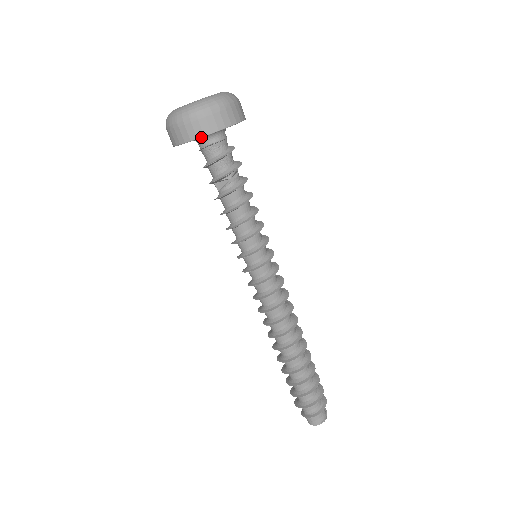
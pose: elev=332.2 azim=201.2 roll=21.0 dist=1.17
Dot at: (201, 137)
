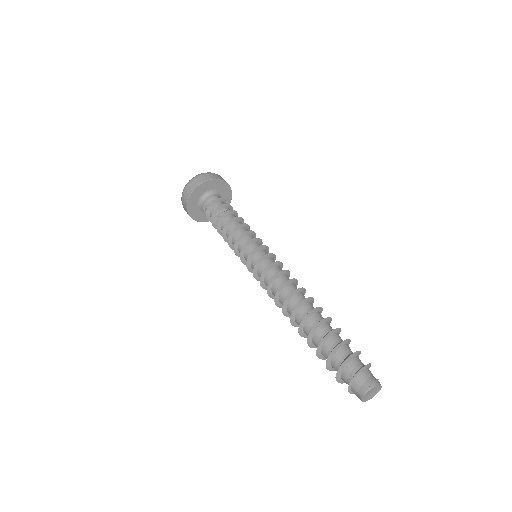
Dot at: (189, 197)
